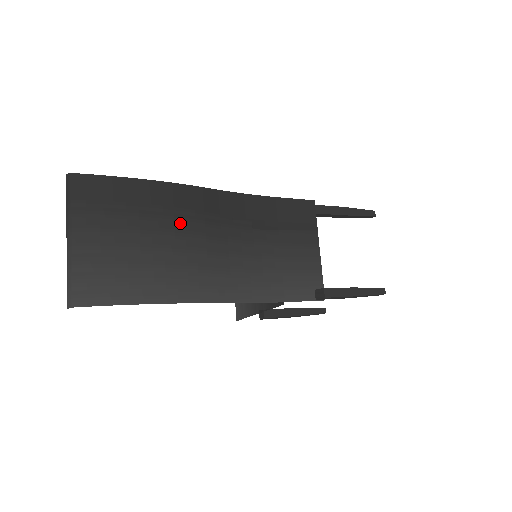
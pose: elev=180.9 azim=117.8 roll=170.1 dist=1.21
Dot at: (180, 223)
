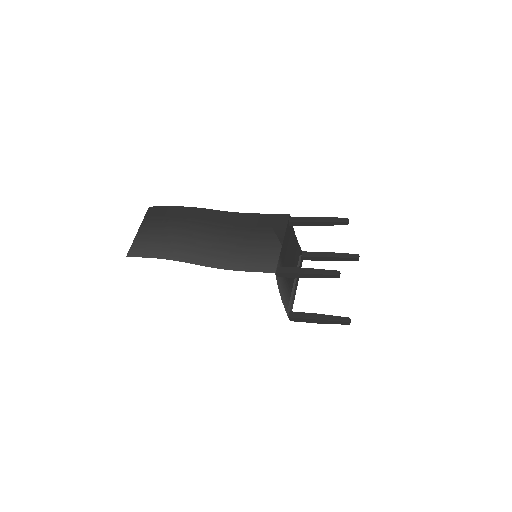
Dot at: (187, 225)
